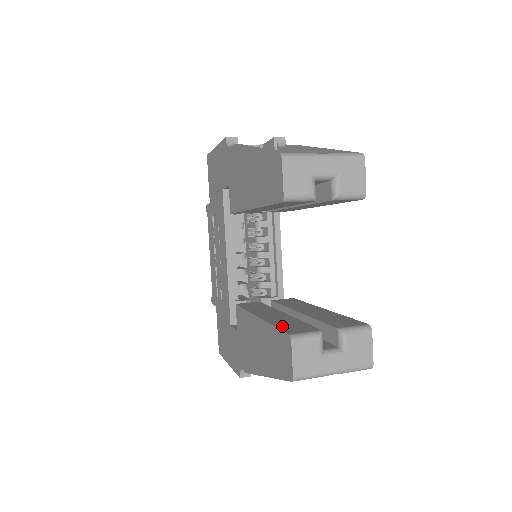
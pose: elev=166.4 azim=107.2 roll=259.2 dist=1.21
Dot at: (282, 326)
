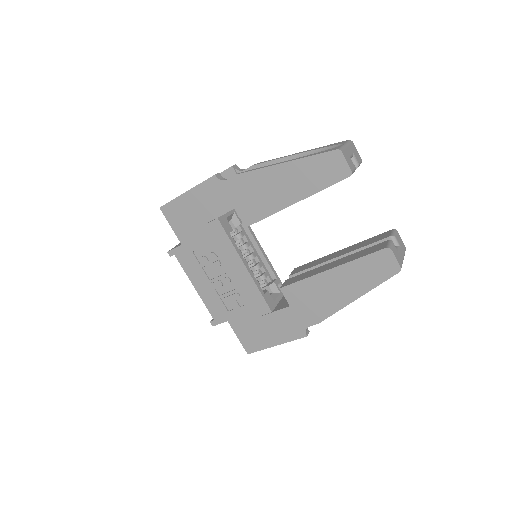
Dot at: (366, 254)
